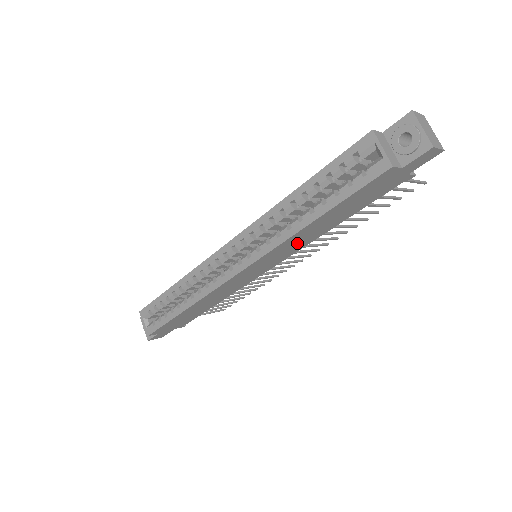
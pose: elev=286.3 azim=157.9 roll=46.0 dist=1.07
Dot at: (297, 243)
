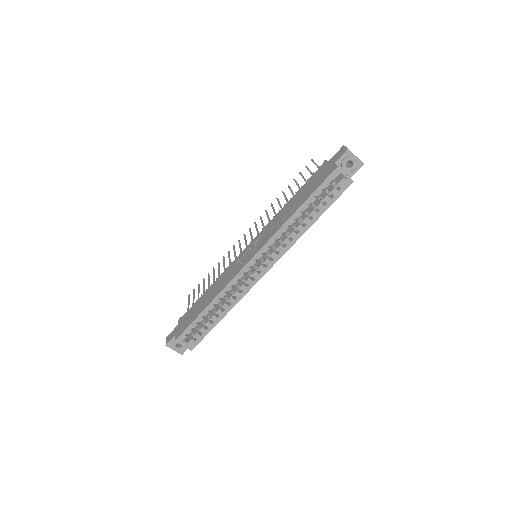
Dot at: occluded
